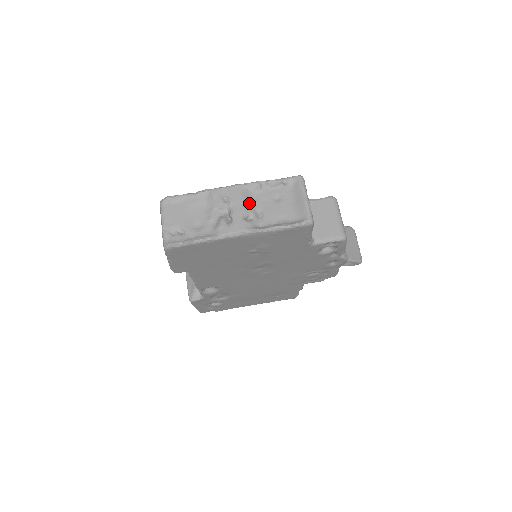
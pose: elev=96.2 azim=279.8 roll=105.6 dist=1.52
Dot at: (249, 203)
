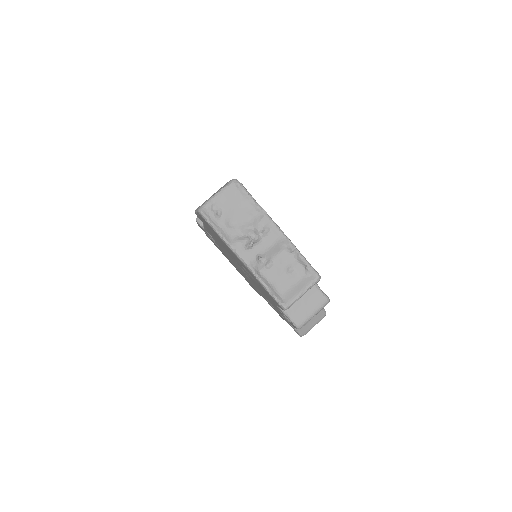
Dot at: (273, 251)
